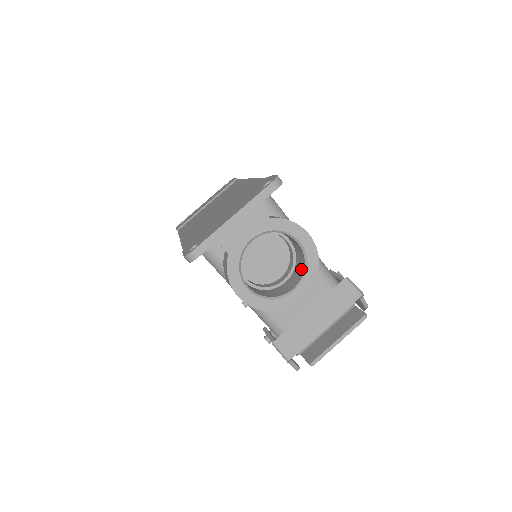
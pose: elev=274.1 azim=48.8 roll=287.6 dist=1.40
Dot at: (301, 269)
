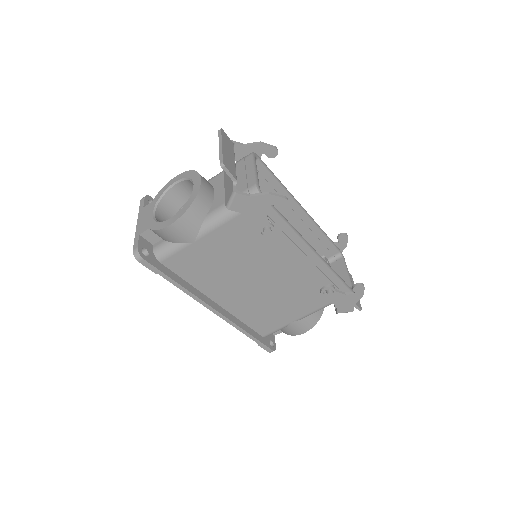
Dot at: occluded
